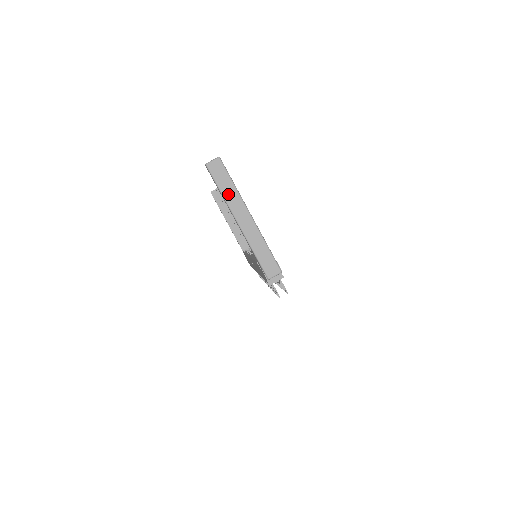
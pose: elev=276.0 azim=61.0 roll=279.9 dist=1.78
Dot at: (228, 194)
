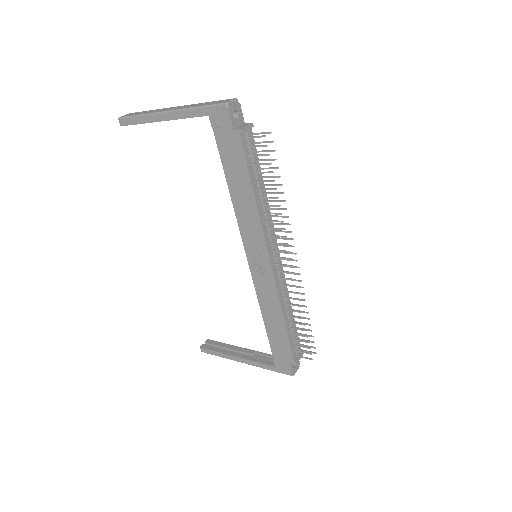
Dot at: (148, 112)
